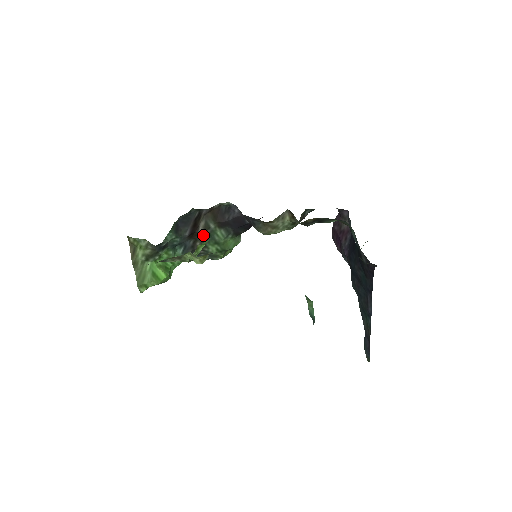
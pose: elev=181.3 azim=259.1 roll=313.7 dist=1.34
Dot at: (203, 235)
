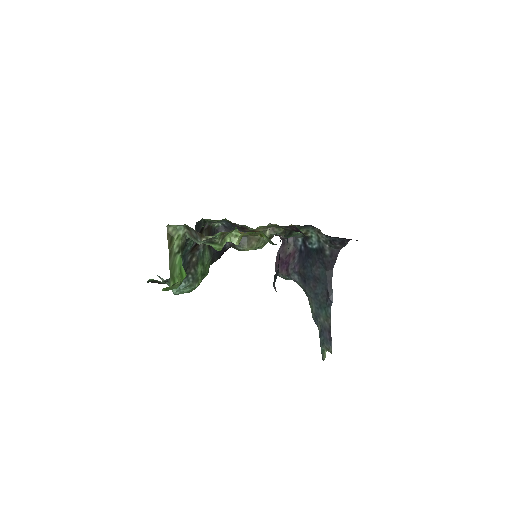
Dot at: (200, 250)
